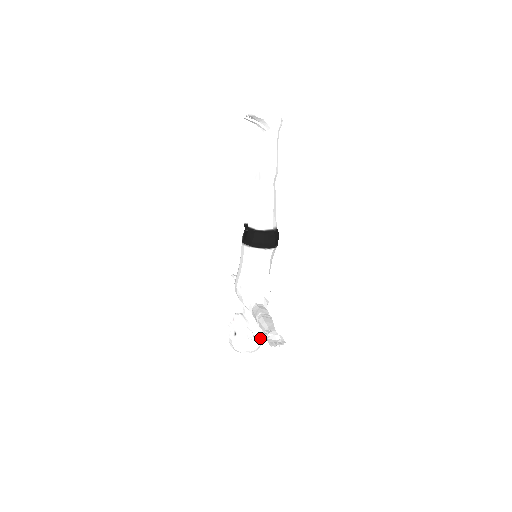
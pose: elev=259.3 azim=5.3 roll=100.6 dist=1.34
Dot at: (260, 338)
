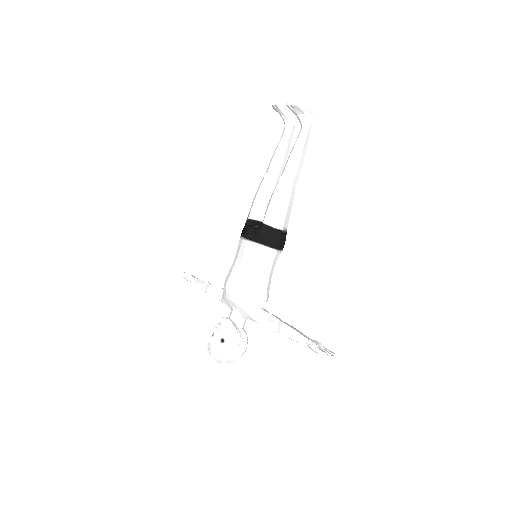
Dot at: (246, 346)
